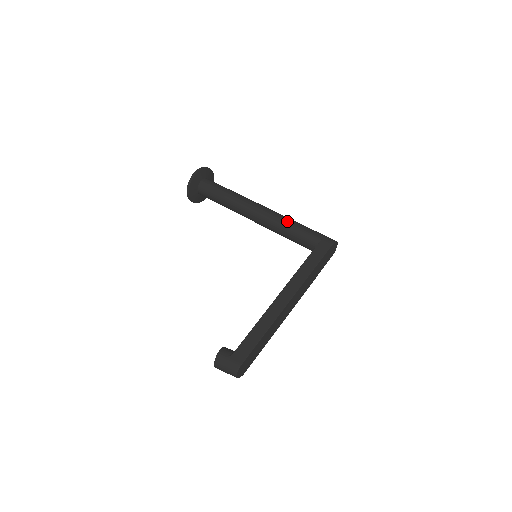
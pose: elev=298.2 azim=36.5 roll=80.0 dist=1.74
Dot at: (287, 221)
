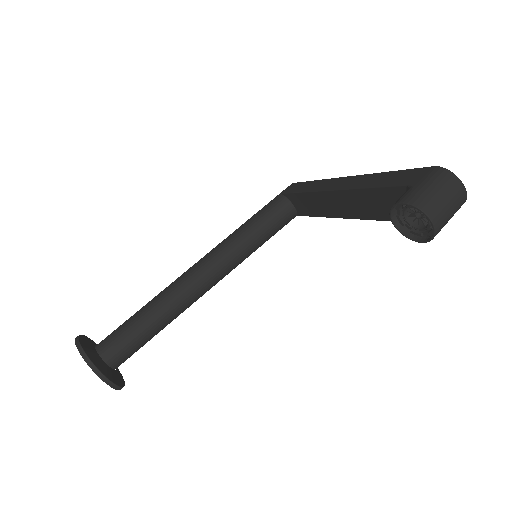
Dot at: (234, 231)
